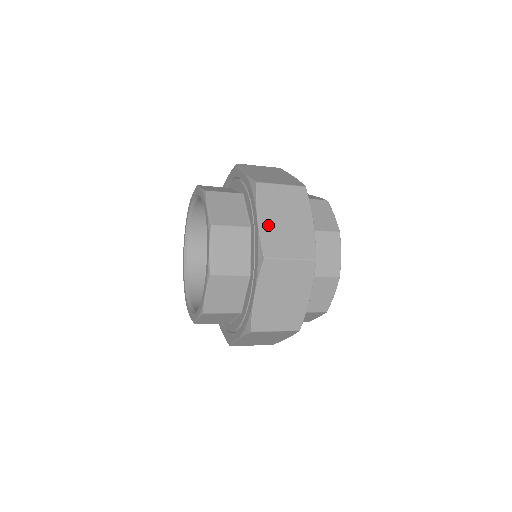
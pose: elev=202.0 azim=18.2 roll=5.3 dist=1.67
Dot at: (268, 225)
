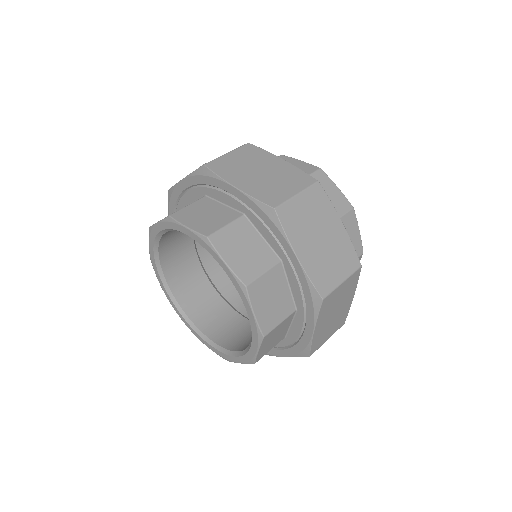
Dot at: (309, 257)
